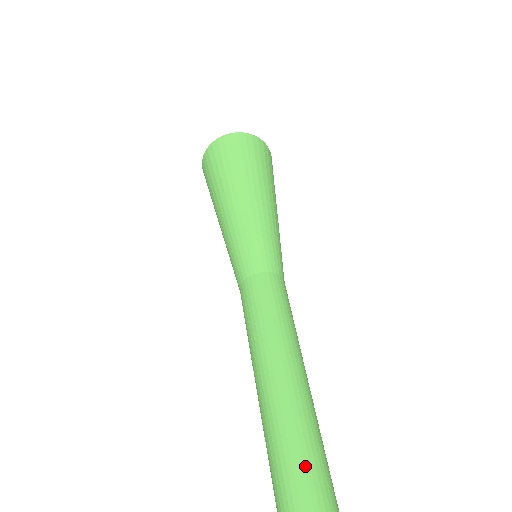
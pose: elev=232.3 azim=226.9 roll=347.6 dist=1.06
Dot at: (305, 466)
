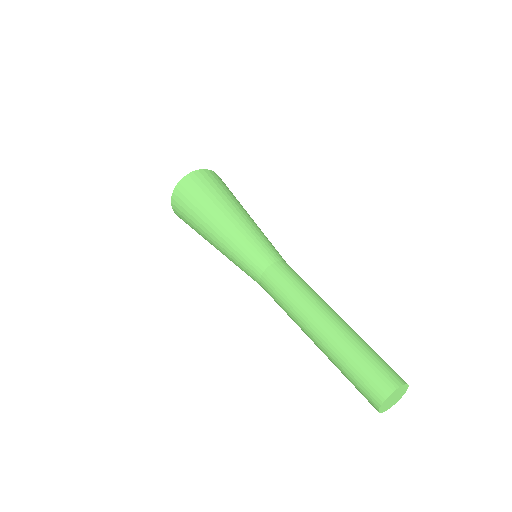
Dot at: (373, 364)
